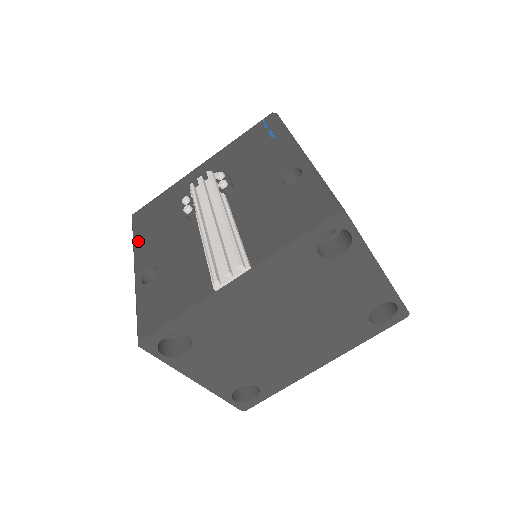
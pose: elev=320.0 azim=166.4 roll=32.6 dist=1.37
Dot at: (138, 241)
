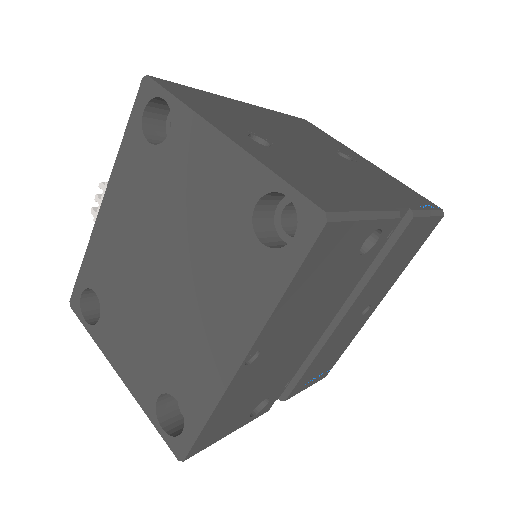
Dot at: occluded
